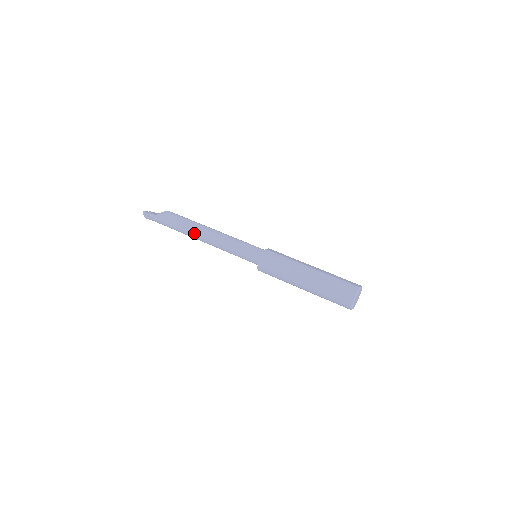
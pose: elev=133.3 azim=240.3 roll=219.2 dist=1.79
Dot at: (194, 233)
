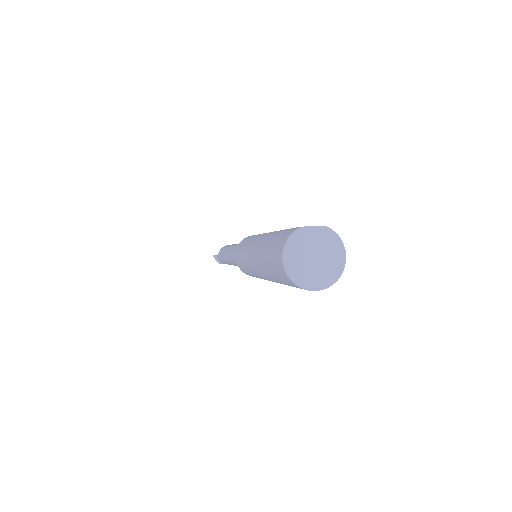
Dot at: (227, 258)
